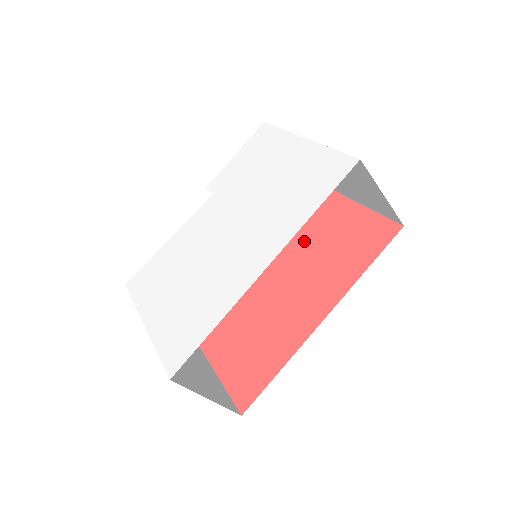
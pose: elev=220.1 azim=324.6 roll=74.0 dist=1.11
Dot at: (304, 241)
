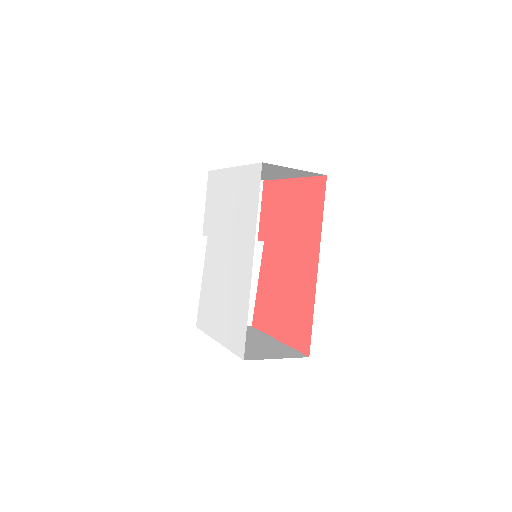
Dot at: (283, 225)
